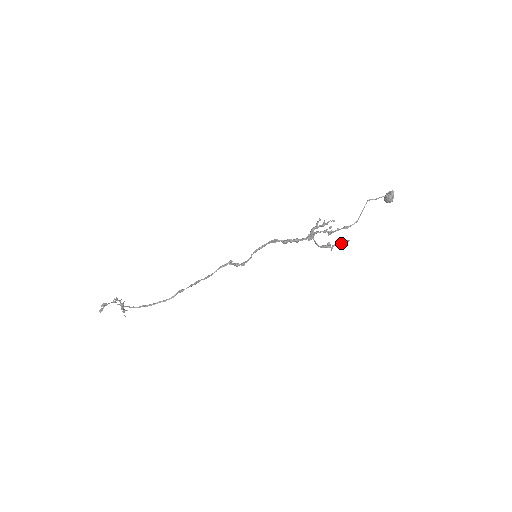
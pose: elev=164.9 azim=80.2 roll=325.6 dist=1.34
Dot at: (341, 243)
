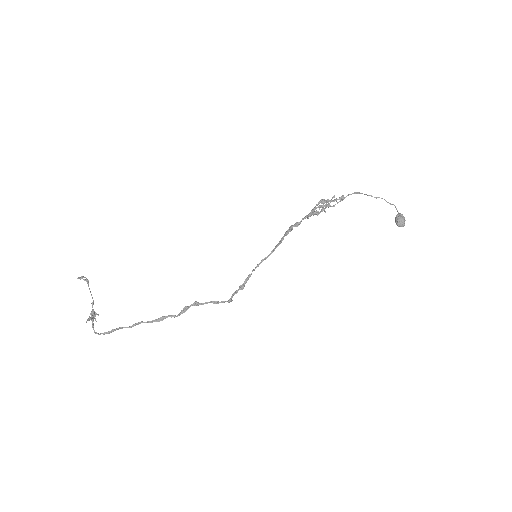
Dot at: (336, 200)
